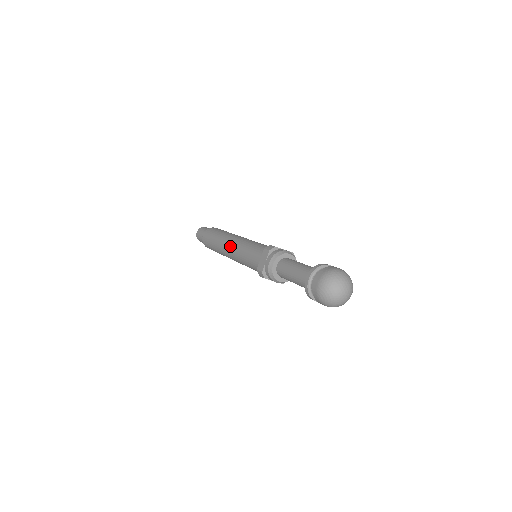
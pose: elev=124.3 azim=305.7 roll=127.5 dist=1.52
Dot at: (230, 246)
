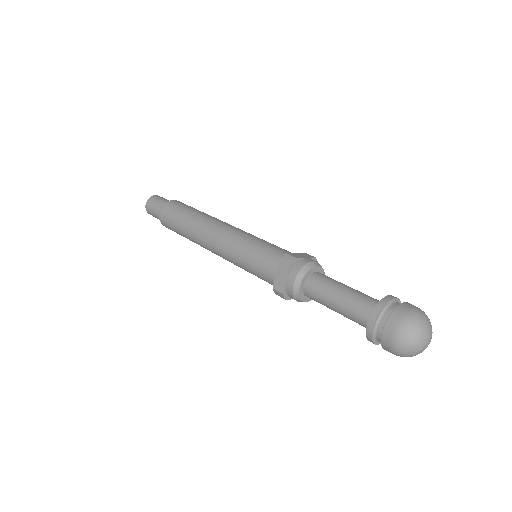
Dot at: (214, 241)
